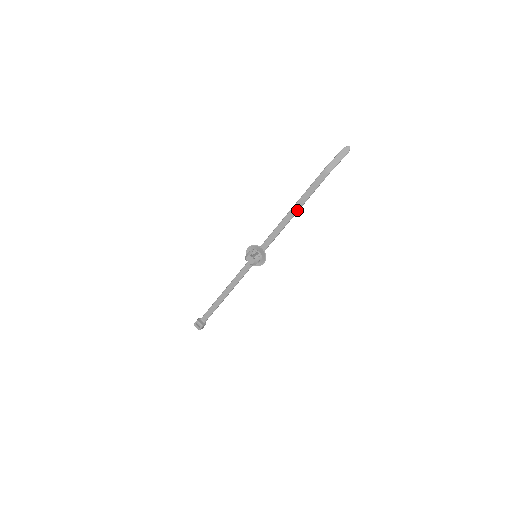
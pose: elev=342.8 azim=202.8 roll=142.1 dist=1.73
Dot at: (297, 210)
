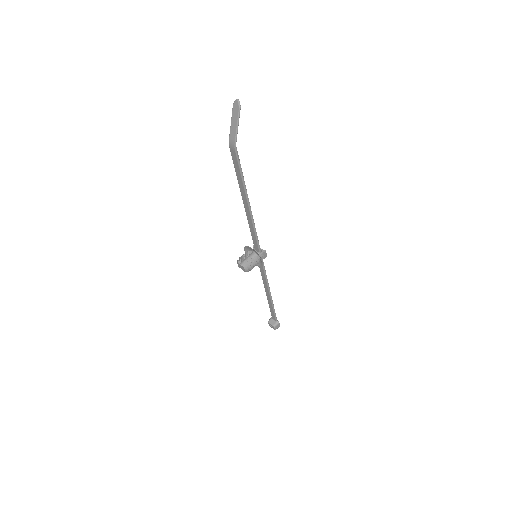
Dot at: (246, 199)
